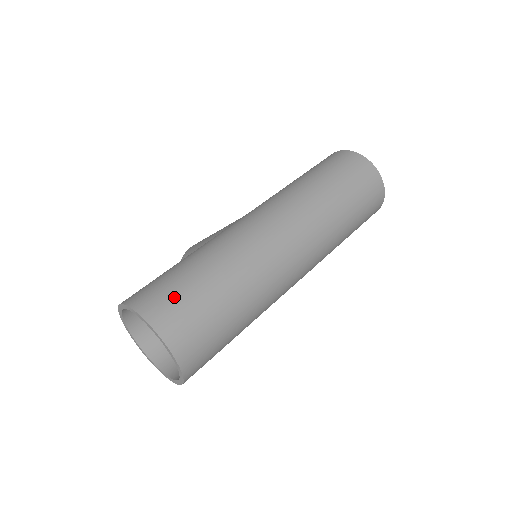
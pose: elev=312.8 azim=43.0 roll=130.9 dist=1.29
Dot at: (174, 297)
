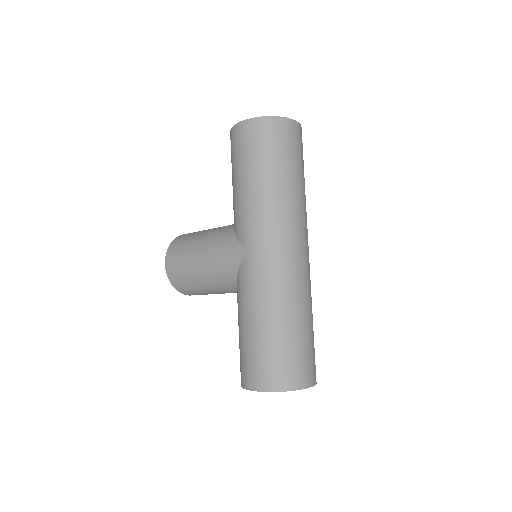
Dot at: (289, 362)
